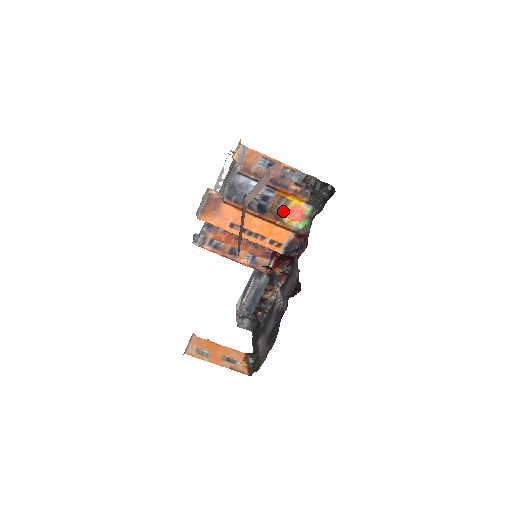
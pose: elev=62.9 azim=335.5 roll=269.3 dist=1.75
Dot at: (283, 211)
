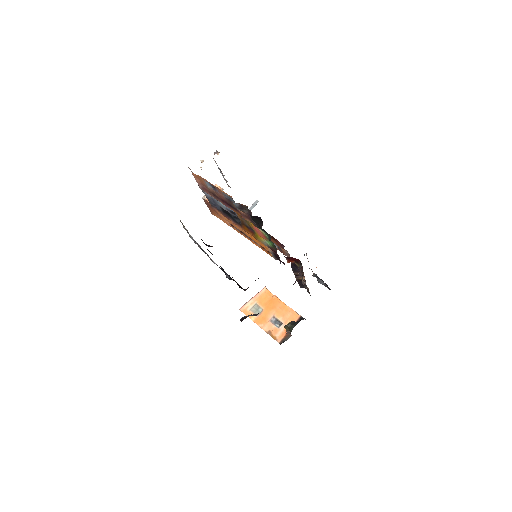
Dot at: (251, 226)
